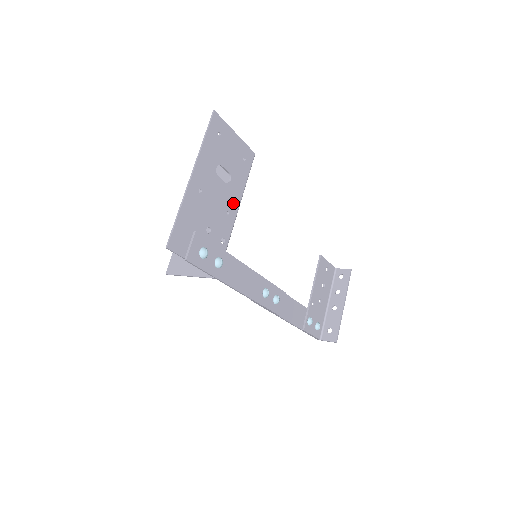
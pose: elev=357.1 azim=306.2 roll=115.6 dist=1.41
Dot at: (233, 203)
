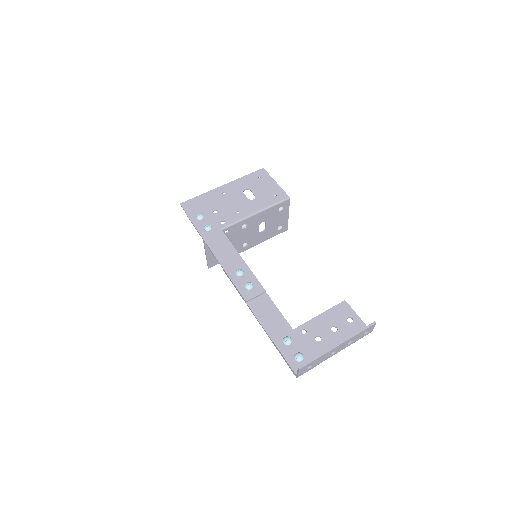
Dot at: (247, 210)
